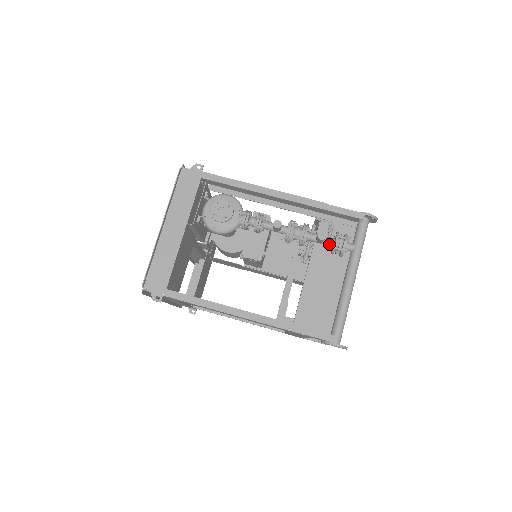
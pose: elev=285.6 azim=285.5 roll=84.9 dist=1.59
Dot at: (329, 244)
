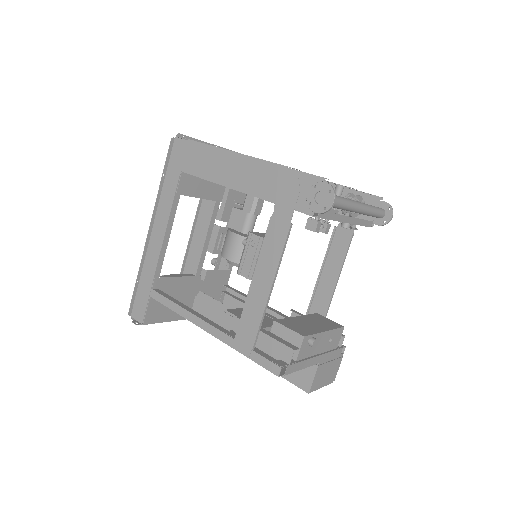
Dot at: occluded
